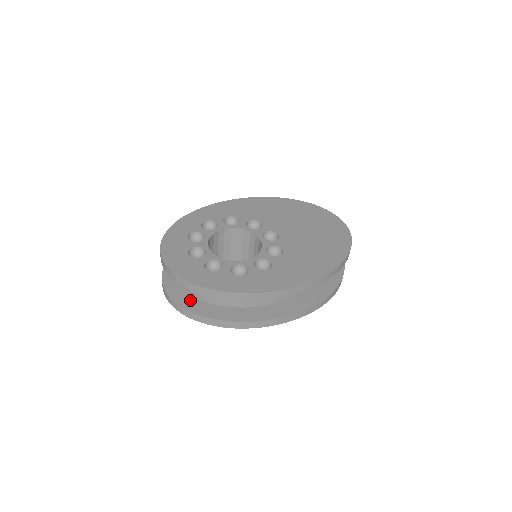
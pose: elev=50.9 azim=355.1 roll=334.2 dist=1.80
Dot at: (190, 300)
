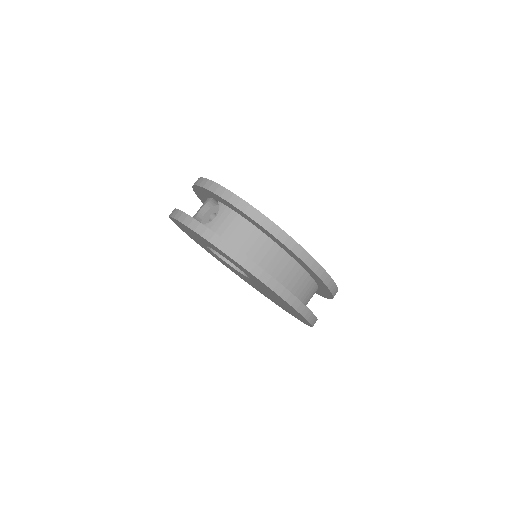
Dot at: occluded
